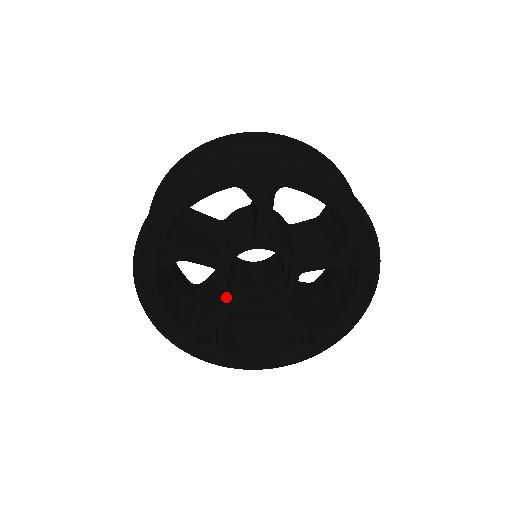
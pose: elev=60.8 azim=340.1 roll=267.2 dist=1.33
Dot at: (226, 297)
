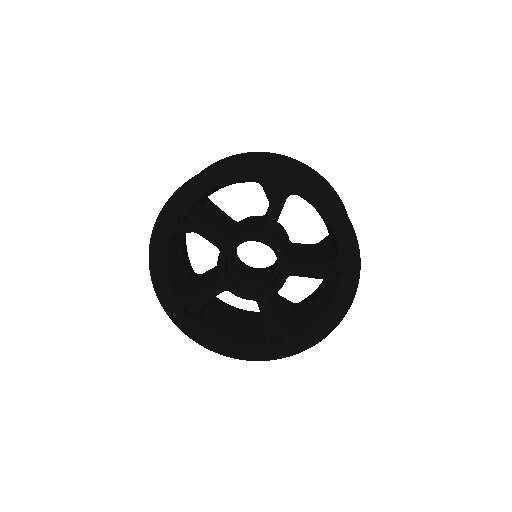
Dot at: (253, 300)
